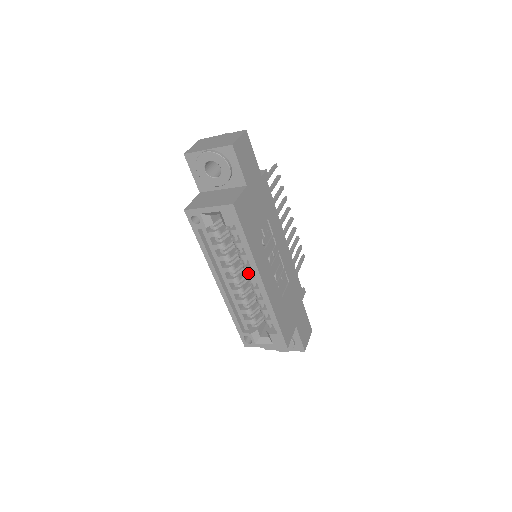
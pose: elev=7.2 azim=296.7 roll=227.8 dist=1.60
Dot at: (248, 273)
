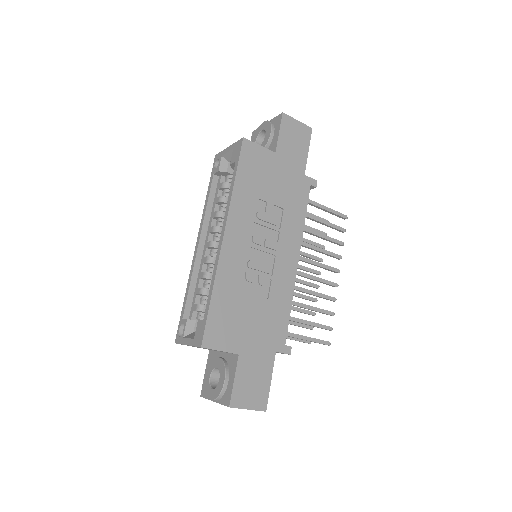
Dot at: occluded
